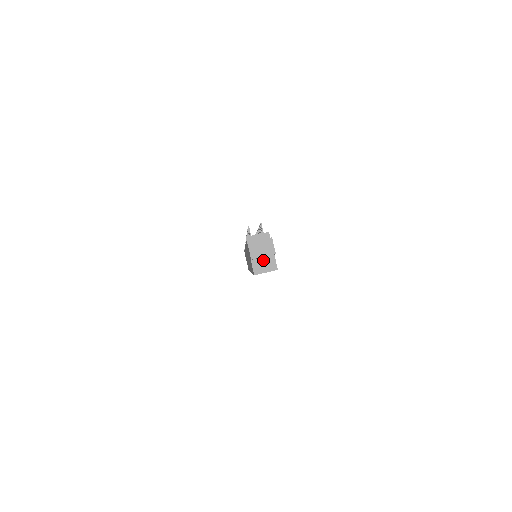
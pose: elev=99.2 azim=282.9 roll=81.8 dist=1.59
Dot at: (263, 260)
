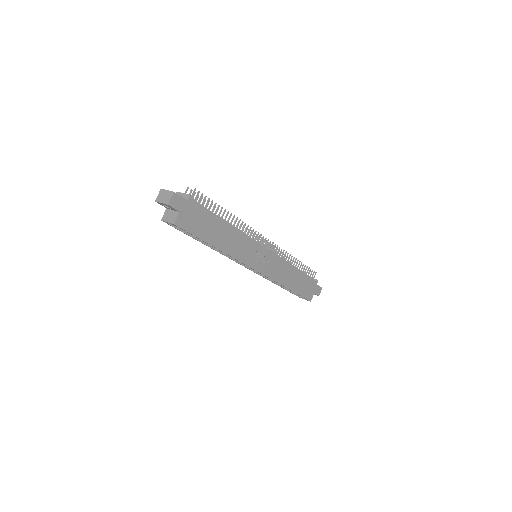
Dot at: (172, 212)
